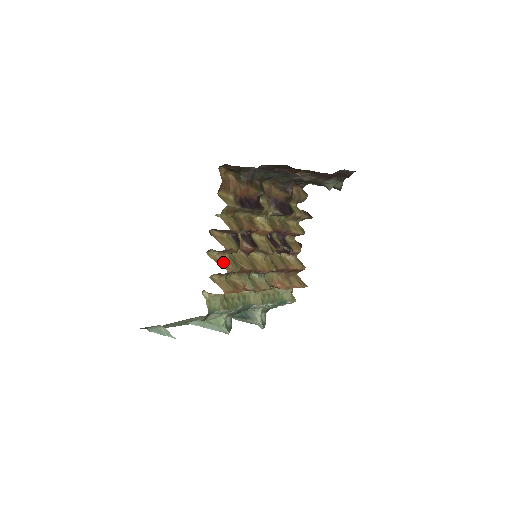
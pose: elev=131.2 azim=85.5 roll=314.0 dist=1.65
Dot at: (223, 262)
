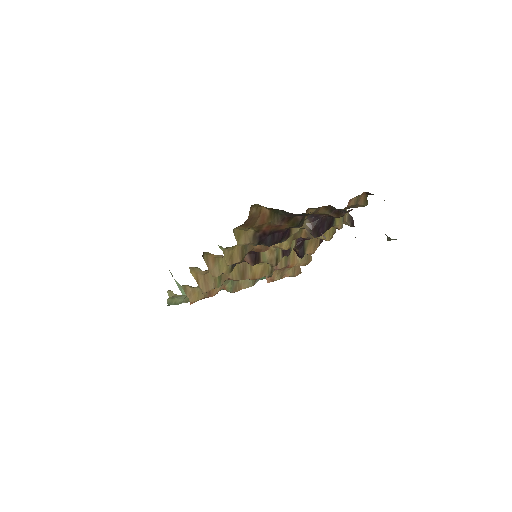
Dot at: (205, 278)
